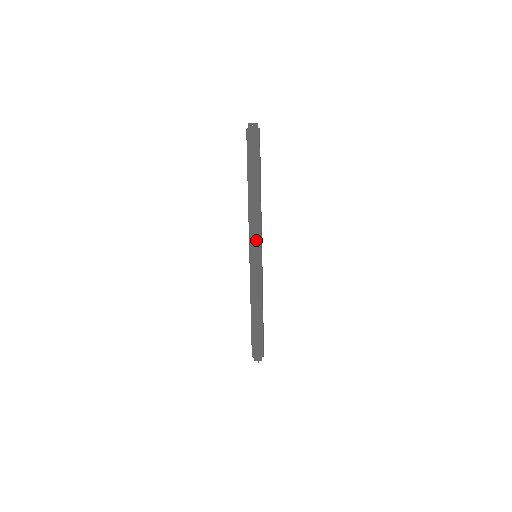
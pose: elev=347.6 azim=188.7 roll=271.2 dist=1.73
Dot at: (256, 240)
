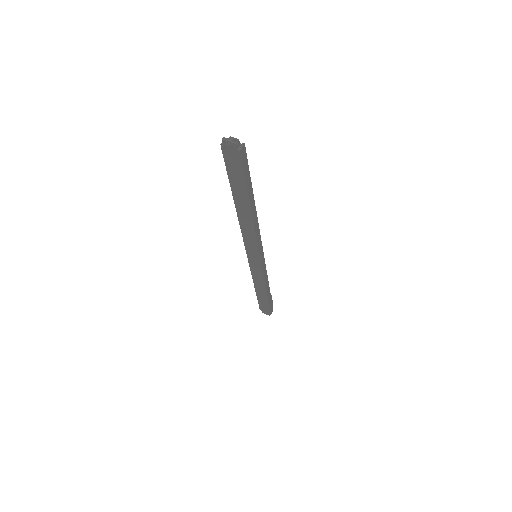
Dot at: (253, 249)
